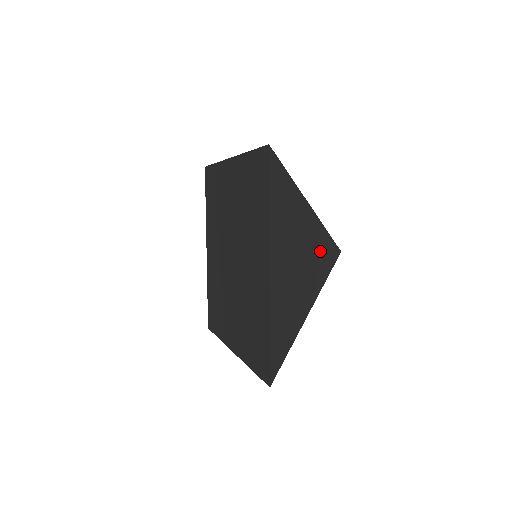
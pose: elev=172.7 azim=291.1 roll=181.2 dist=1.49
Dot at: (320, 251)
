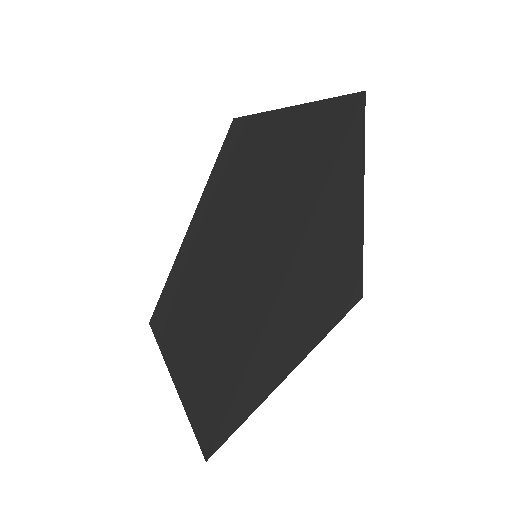
Dot at: (345, 285)
